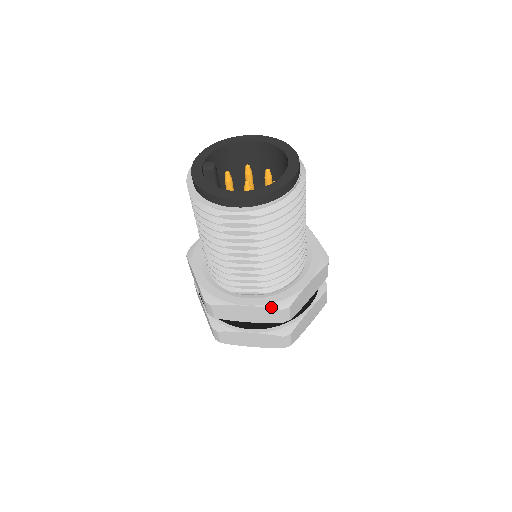
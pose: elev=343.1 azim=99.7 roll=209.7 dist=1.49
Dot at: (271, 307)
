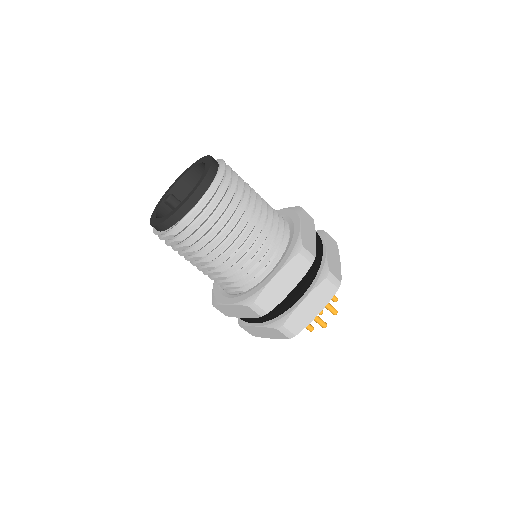
Dot at: (241, 304)
